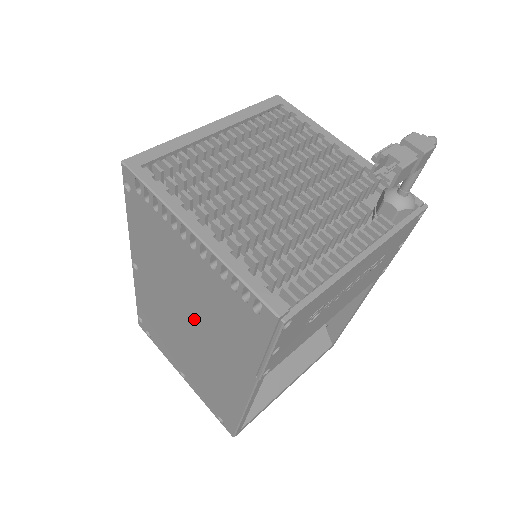
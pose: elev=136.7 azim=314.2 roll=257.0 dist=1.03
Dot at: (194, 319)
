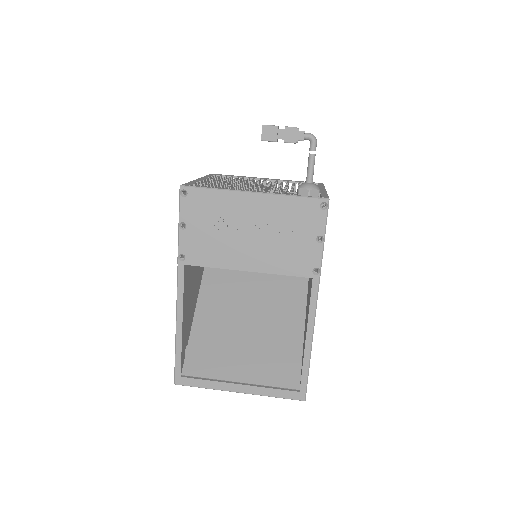
Dot at: occluded
